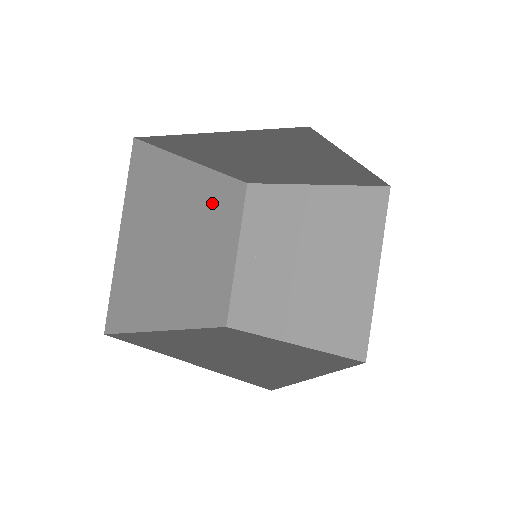
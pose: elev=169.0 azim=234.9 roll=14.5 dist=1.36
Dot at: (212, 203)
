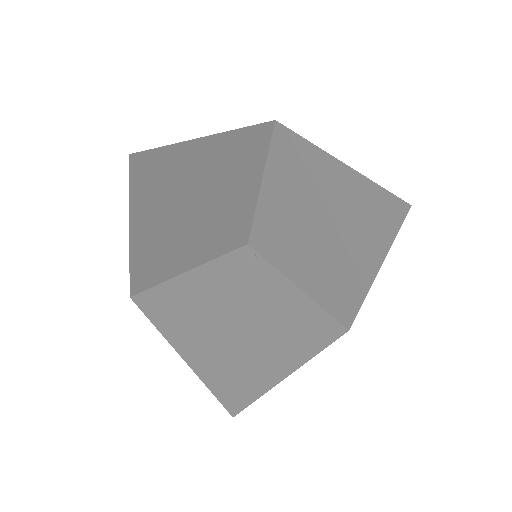
Dot at: (292, 312)
